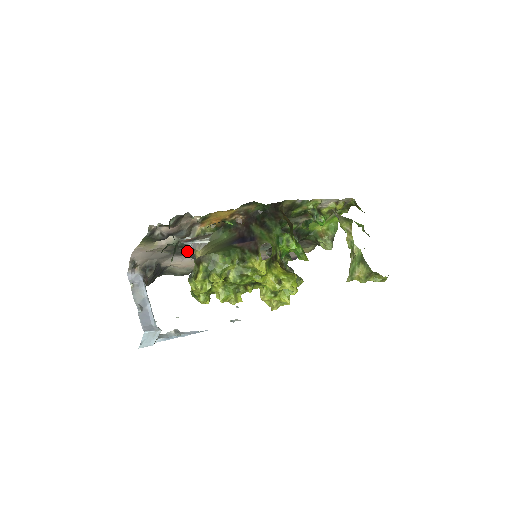
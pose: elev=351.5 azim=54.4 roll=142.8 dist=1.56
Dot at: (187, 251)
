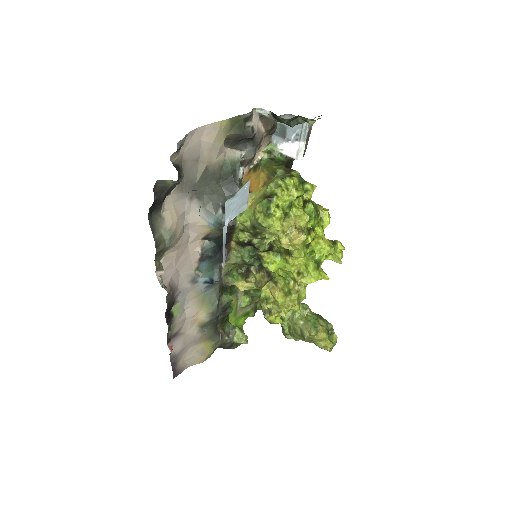
Dot at: (219, 191)
